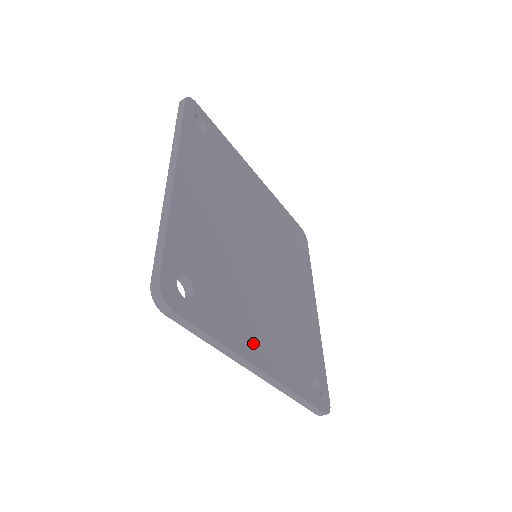
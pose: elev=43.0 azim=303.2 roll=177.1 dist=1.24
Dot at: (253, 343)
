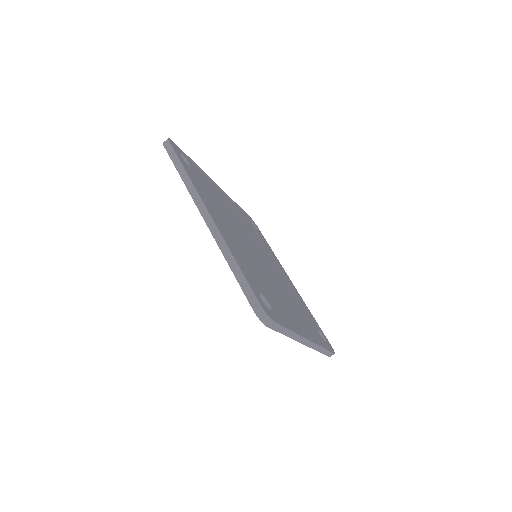
Dot at: (212, 210)
